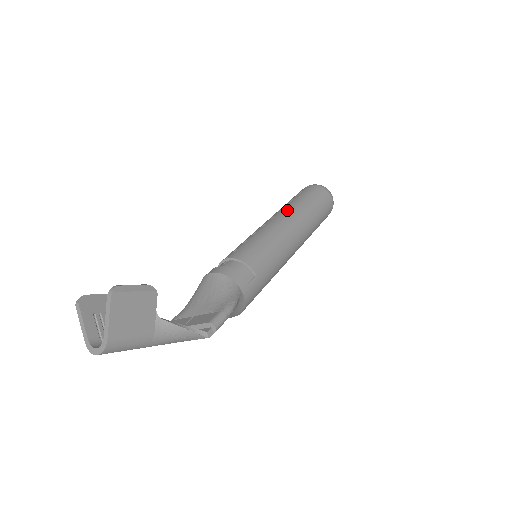
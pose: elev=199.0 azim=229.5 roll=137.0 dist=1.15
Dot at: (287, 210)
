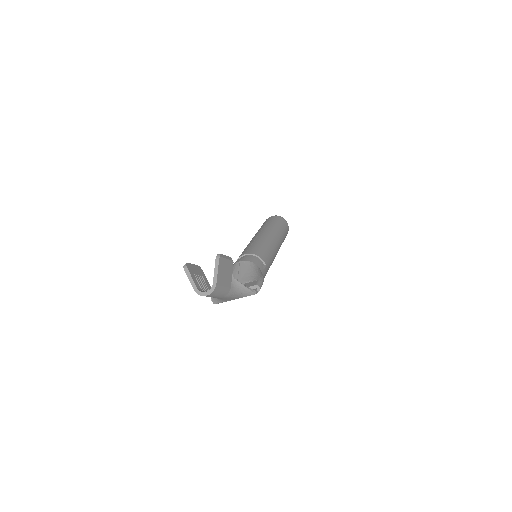
Dot at: (268, 229)
